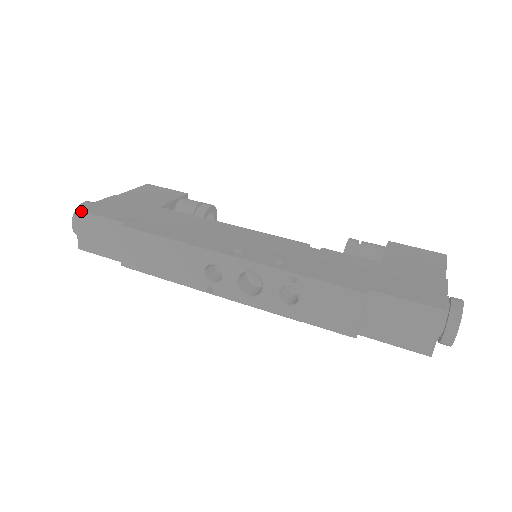
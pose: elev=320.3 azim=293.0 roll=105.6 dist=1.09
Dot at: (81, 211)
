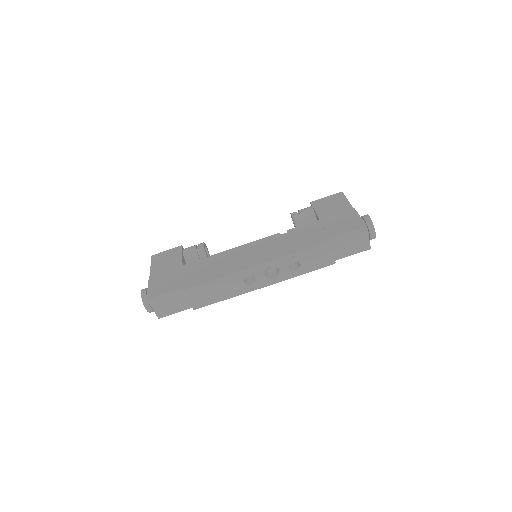
Dot at: (151, 298)
